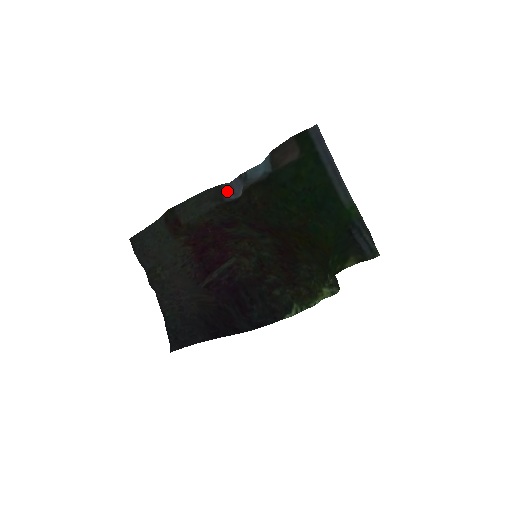
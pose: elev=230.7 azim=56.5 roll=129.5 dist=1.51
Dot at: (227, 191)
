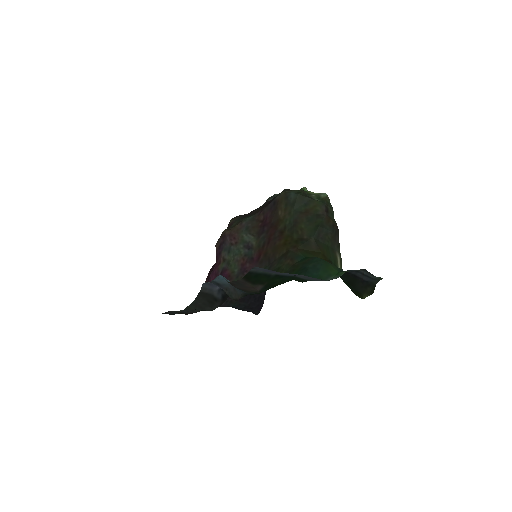
Dot at: (209, 289)
